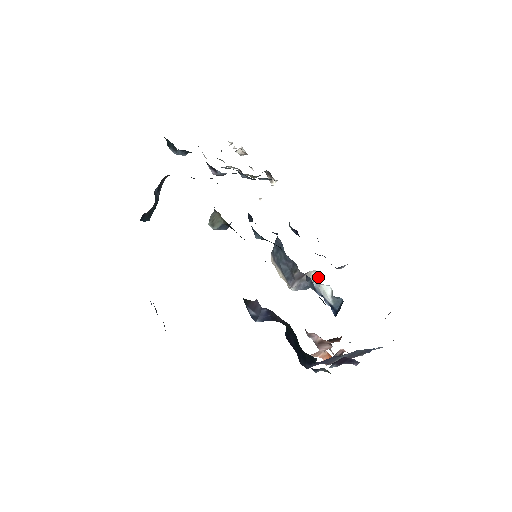
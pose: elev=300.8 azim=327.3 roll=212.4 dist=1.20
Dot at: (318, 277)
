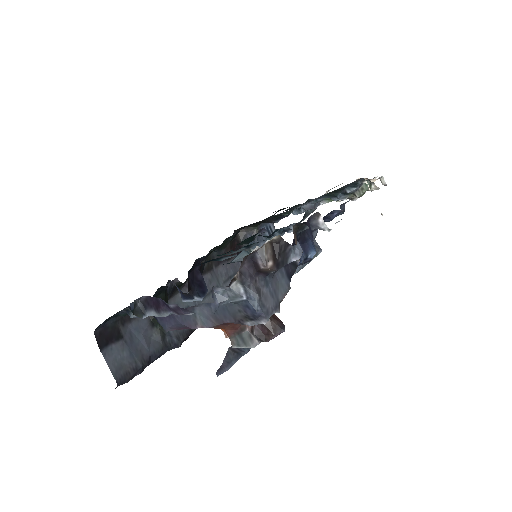
Dot at: occluded
